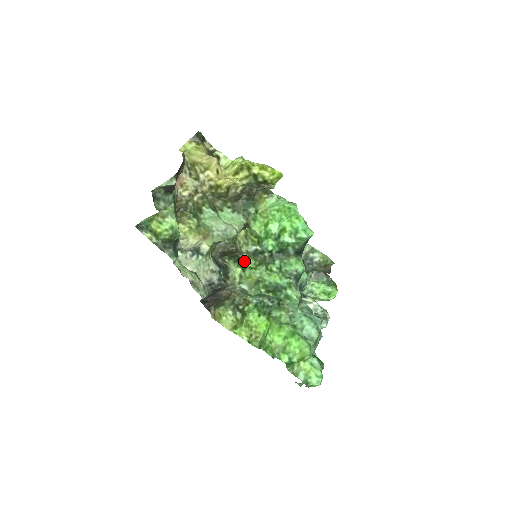
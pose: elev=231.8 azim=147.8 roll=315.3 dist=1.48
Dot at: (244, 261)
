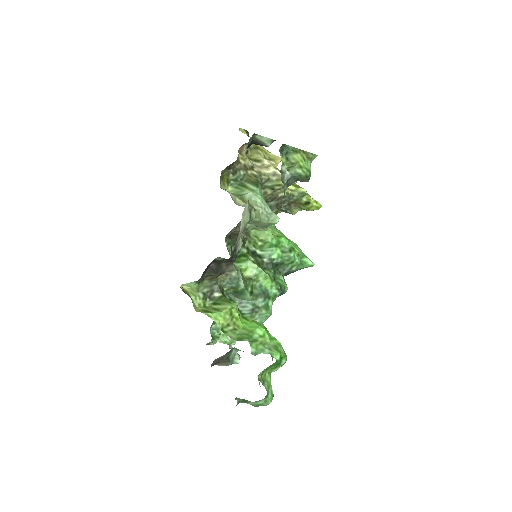
Dot at: (242, 254)
